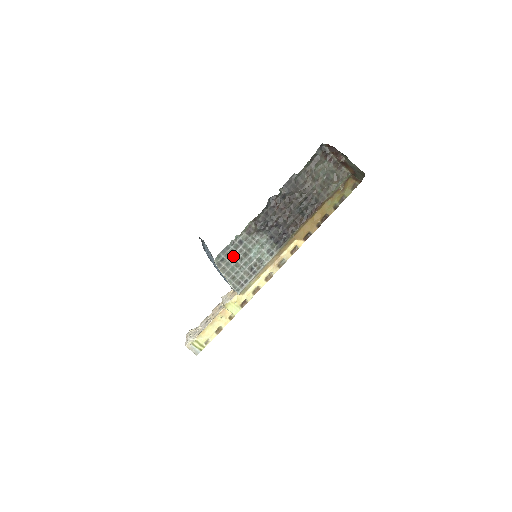
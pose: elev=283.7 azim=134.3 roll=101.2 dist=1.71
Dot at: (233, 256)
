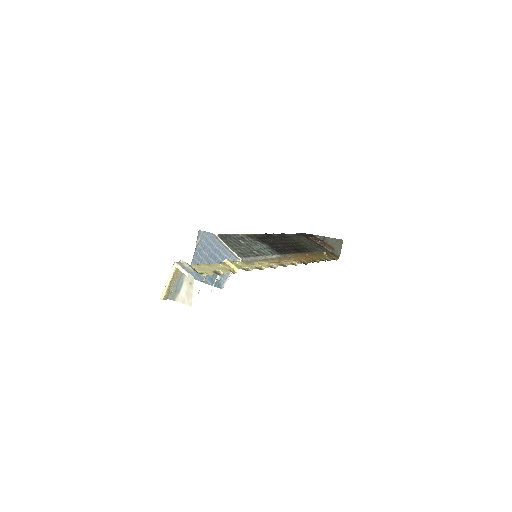
Dot at: (235, 240)
